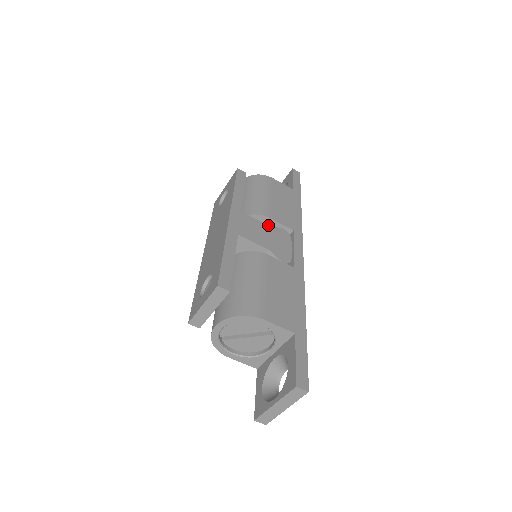
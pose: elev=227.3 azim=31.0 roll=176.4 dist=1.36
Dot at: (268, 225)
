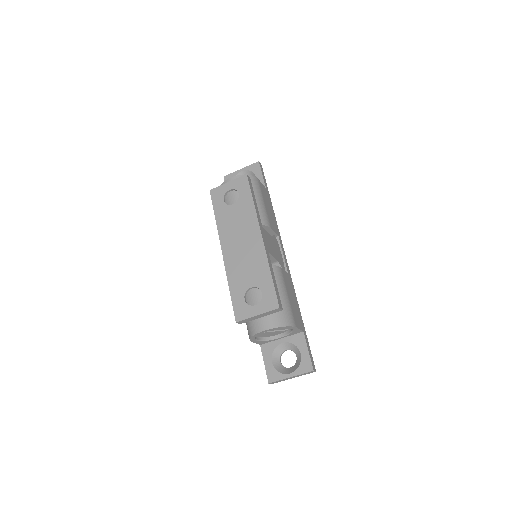
Dot at: occluded
